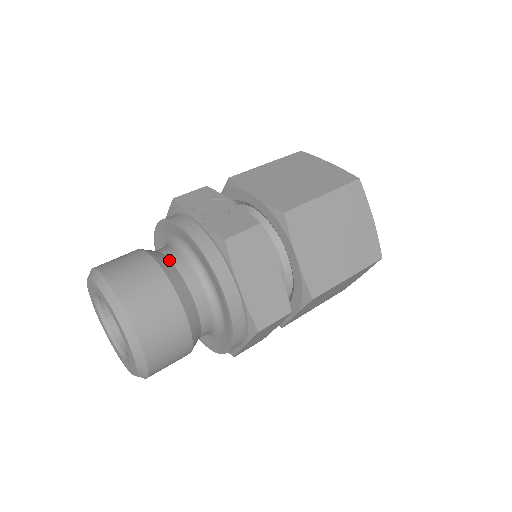
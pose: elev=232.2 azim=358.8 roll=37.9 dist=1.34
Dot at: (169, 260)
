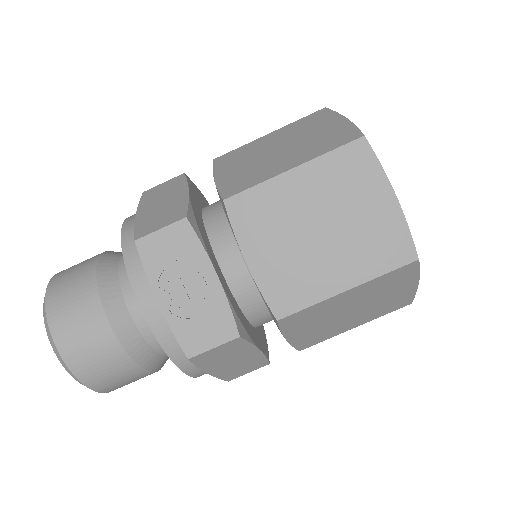
Dot at: (131, 319)
